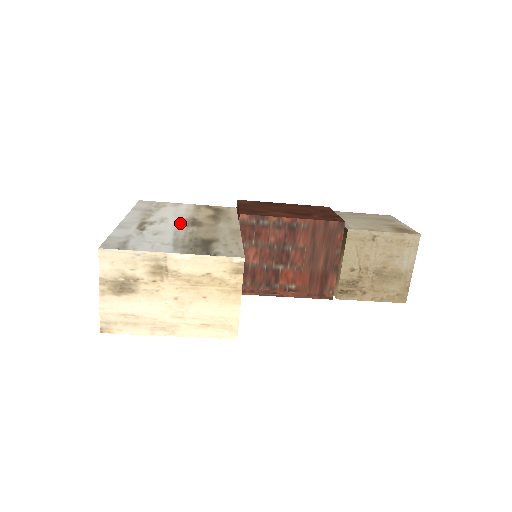
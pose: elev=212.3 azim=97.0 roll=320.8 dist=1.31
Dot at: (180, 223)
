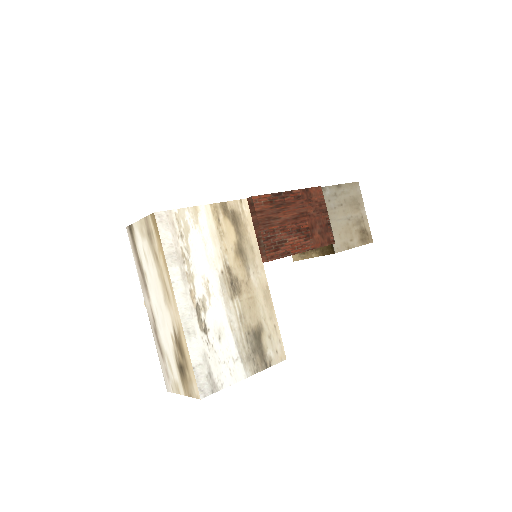
Dot at: (224, 292)
